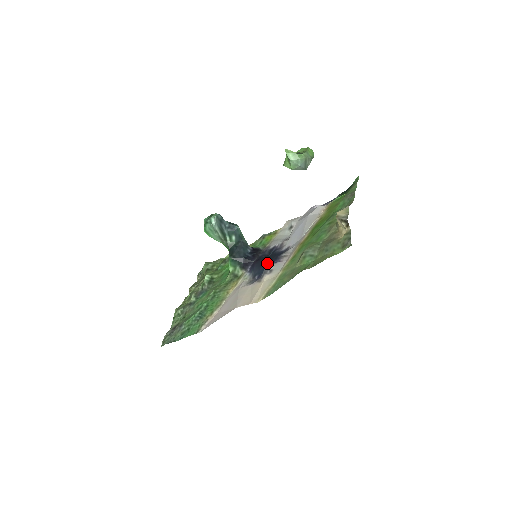
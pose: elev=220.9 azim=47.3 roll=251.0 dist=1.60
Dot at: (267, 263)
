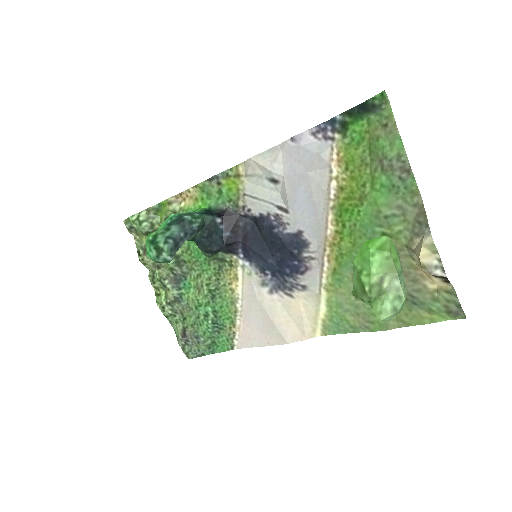
Dot at: (274, 254)
